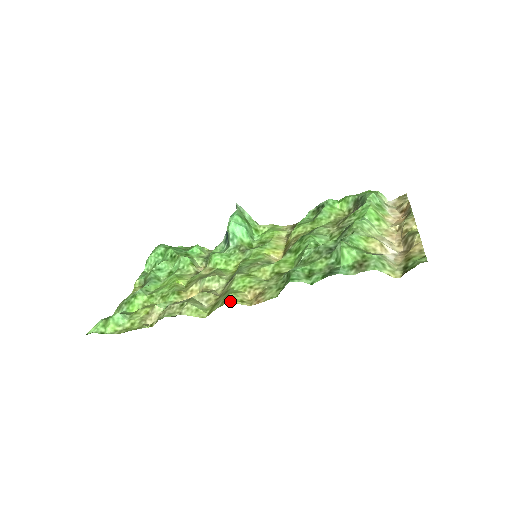
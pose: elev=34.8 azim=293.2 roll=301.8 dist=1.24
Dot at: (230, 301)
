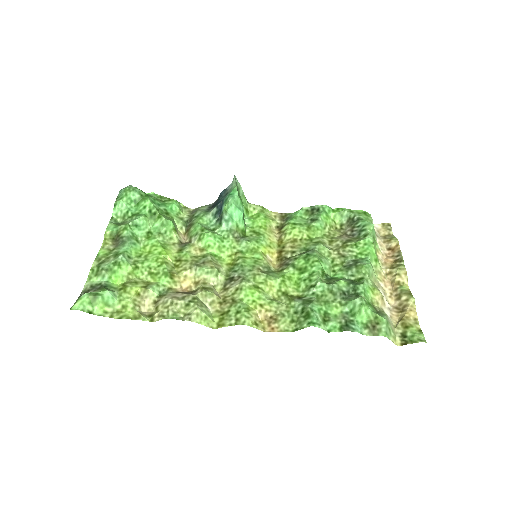
Dot at: (246, 323)
